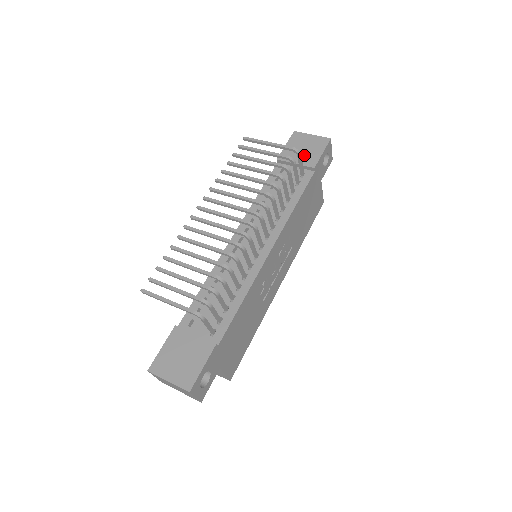
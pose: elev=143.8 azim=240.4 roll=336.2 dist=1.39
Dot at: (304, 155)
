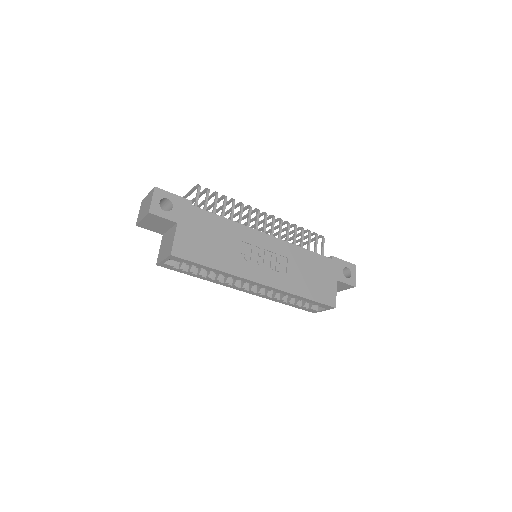
Dot at: occluded
